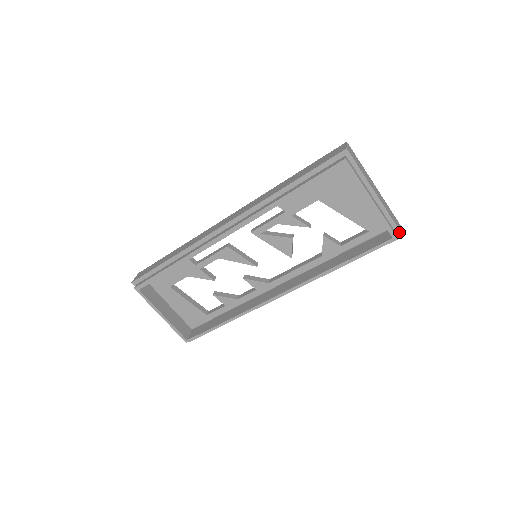
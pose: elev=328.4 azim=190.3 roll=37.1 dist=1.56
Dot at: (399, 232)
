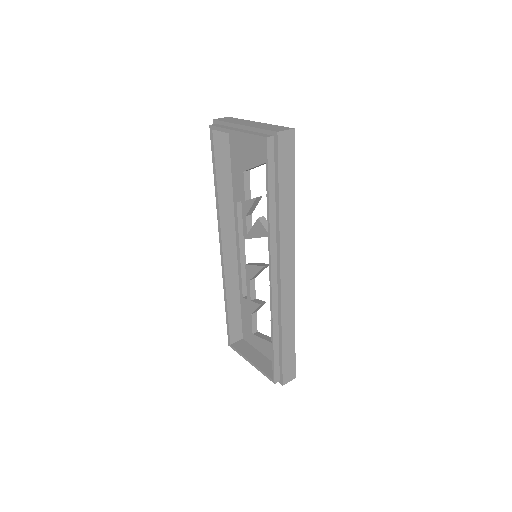
Dot at: (273, 133)
